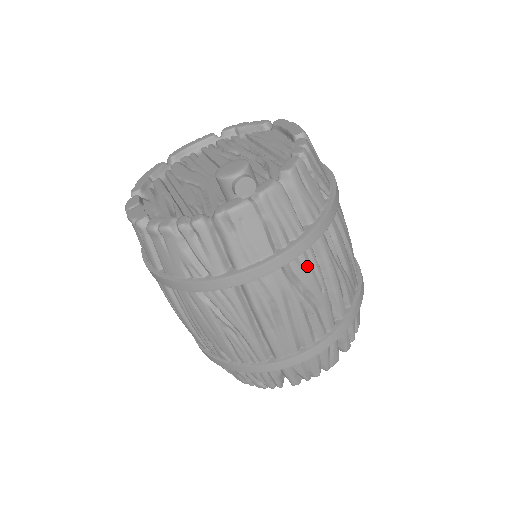
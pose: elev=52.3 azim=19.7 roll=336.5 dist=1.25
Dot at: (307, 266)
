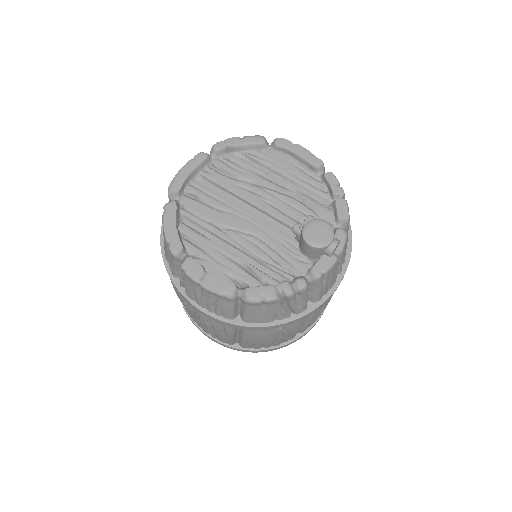
Dot at: occluded
